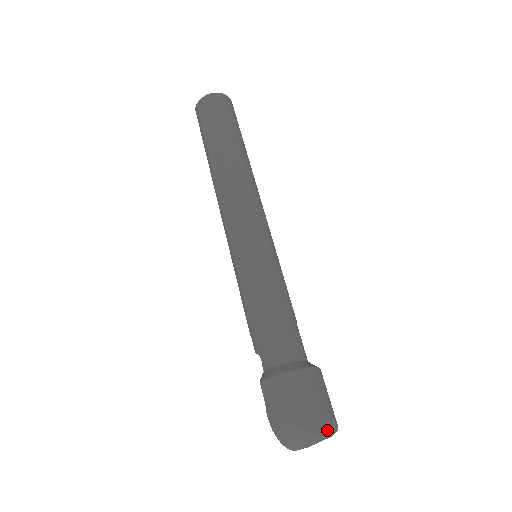
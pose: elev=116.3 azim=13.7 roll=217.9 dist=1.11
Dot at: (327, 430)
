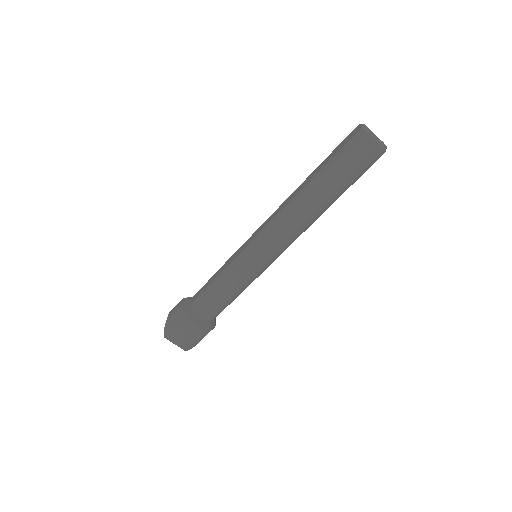
Dot at: (175, 344)
